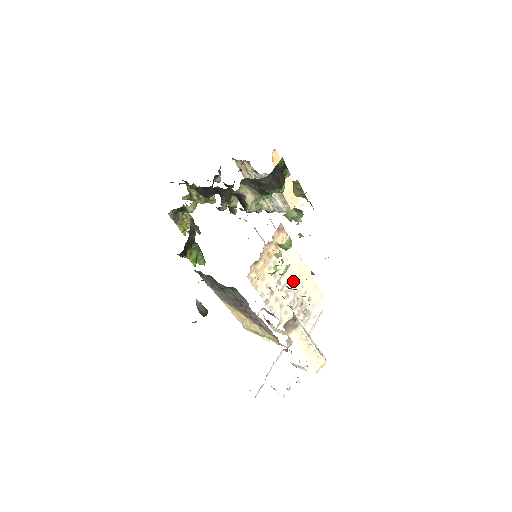
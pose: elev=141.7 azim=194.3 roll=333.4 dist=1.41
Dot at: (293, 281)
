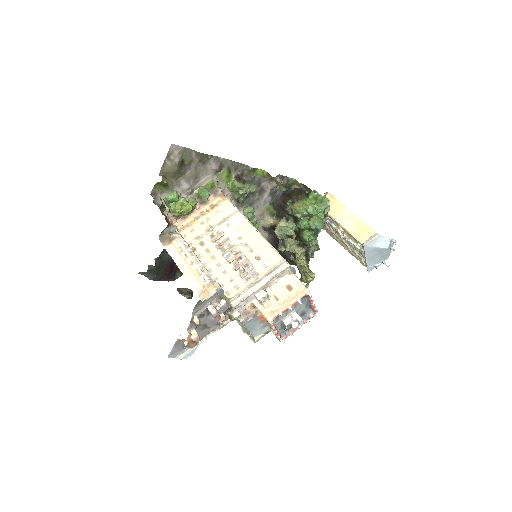
Dot at: (232, 237)
